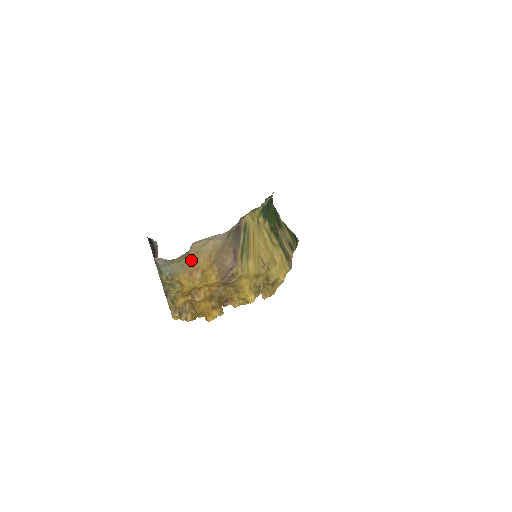
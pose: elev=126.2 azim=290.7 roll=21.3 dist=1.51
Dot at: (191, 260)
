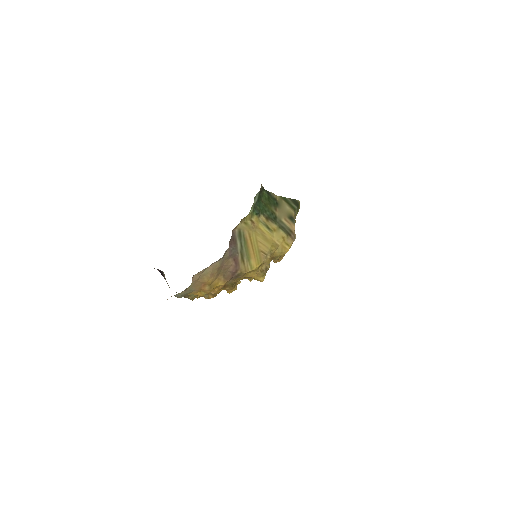
Dot at: (196, 283)
